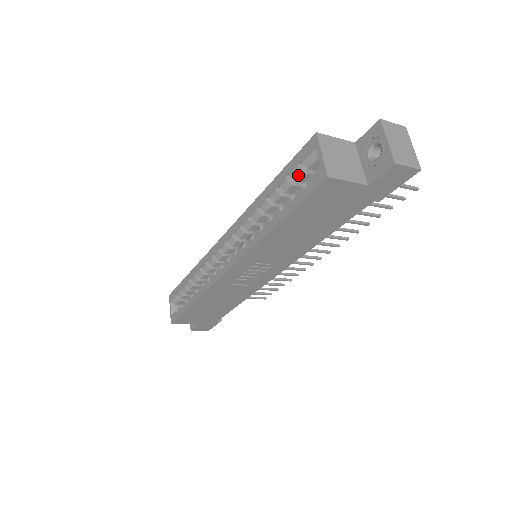
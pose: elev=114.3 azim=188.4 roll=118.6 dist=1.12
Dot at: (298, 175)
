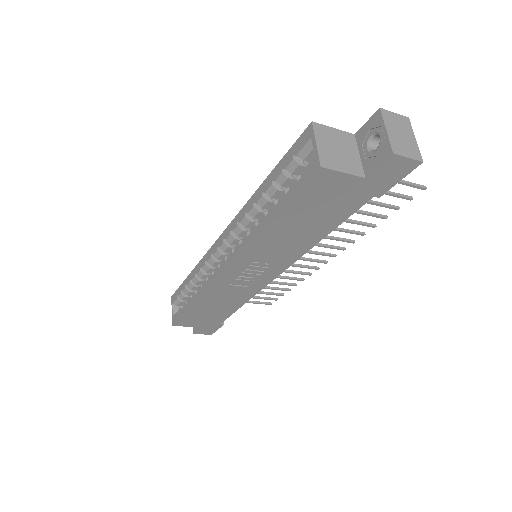
Dot at: (293, 167)
